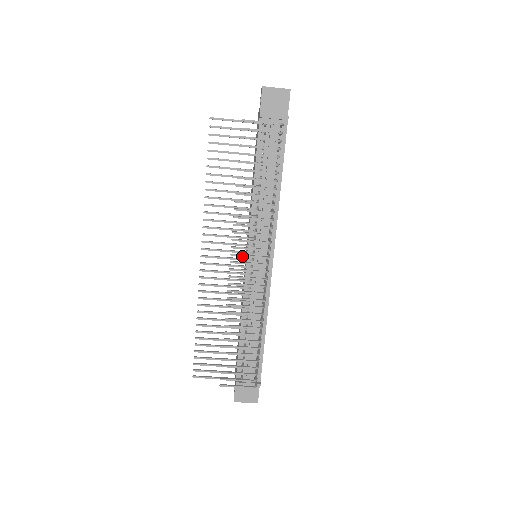
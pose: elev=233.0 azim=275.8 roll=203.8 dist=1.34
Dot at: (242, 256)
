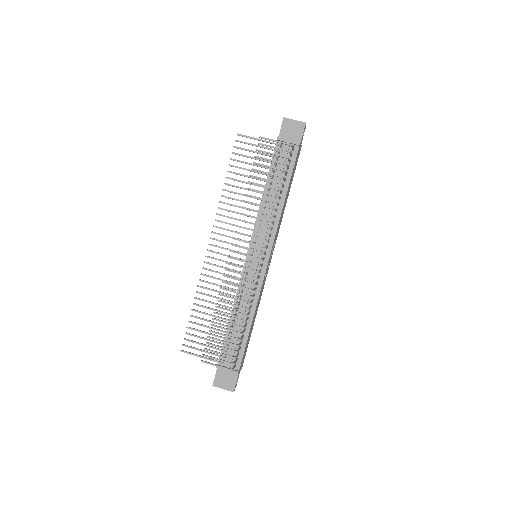
Dot at: (241, 247)
